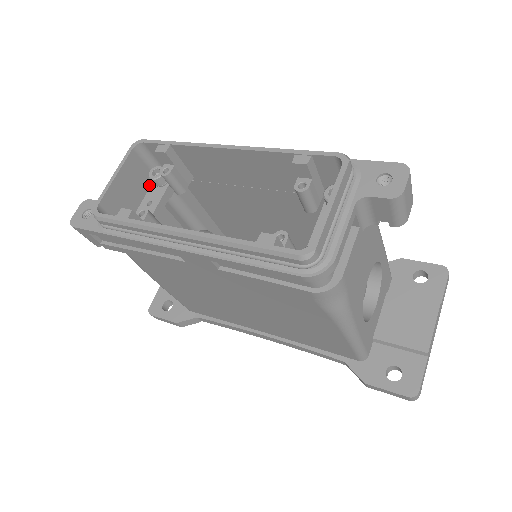
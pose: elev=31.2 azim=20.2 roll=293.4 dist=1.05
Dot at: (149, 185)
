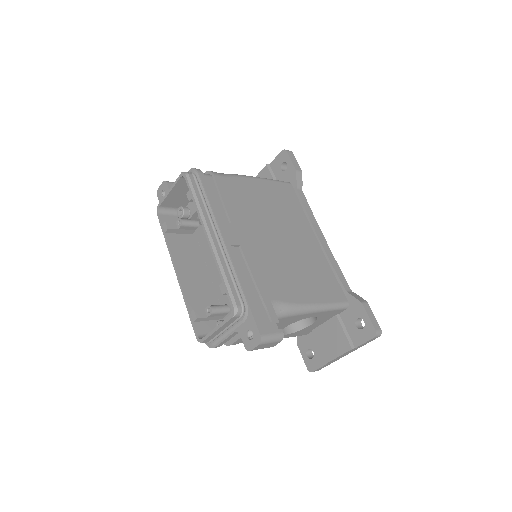
Dot at: occluded
